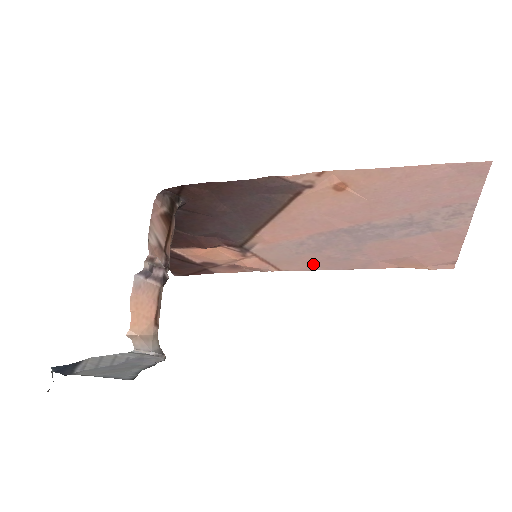
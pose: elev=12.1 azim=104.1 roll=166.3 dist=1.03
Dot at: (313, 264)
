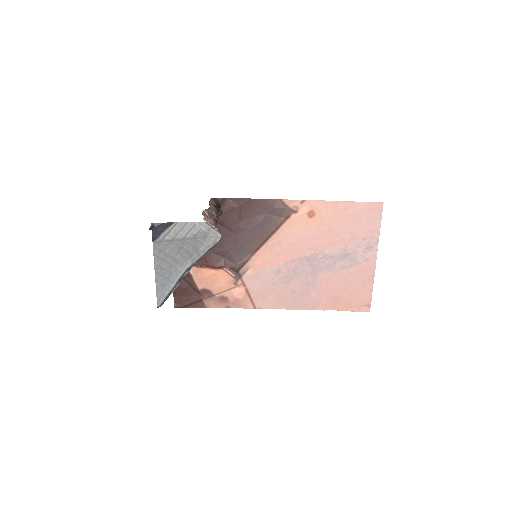
Dot at: (280, 300)
